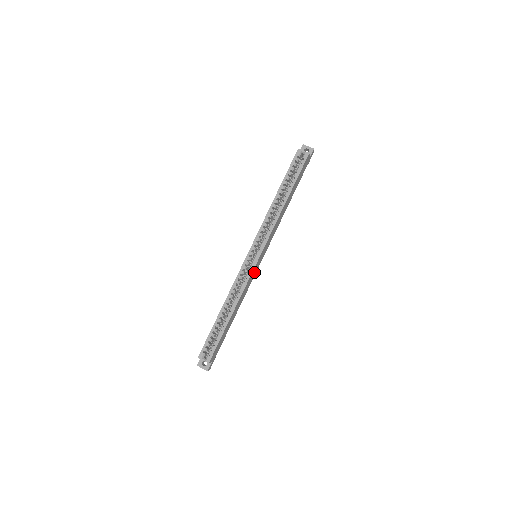
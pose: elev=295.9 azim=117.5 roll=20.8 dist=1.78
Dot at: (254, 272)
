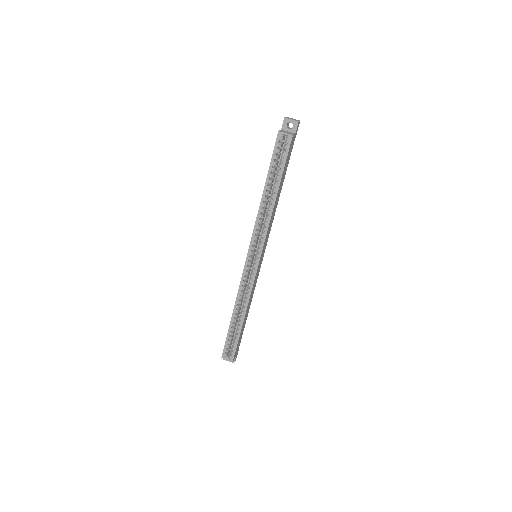
Dot at: (257, 272)
